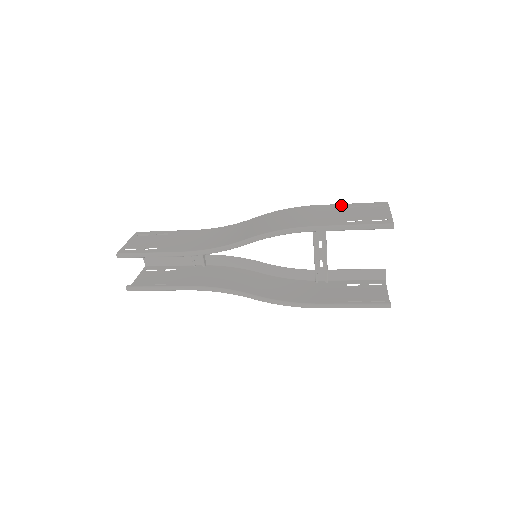
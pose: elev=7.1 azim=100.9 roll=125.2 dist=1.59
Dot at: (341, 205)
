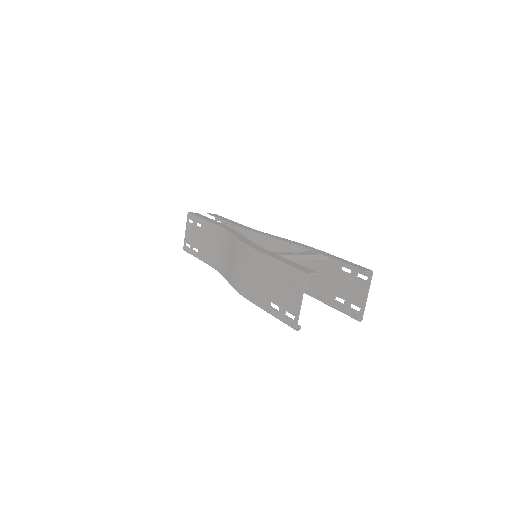
Dot at: (274, 264)
